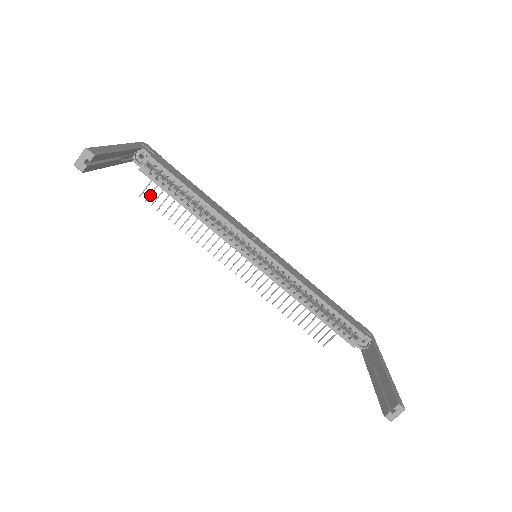
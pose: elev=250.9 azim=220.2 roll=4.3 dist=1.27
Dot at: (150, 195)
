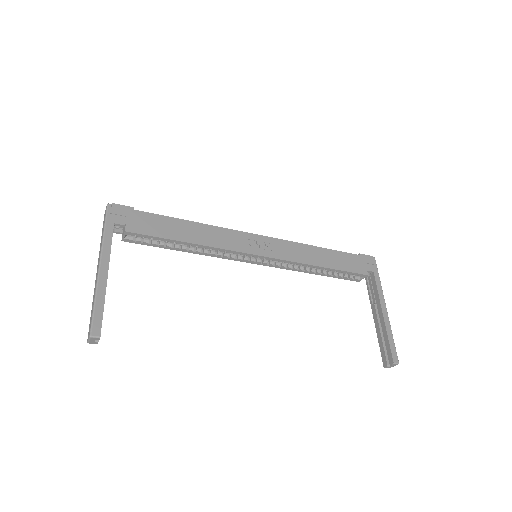
Dot at: occluded
